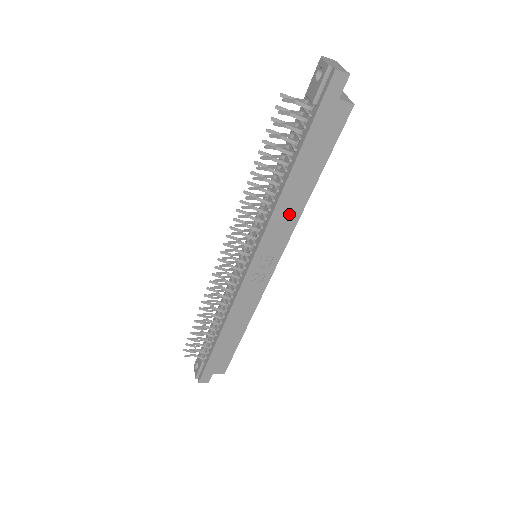
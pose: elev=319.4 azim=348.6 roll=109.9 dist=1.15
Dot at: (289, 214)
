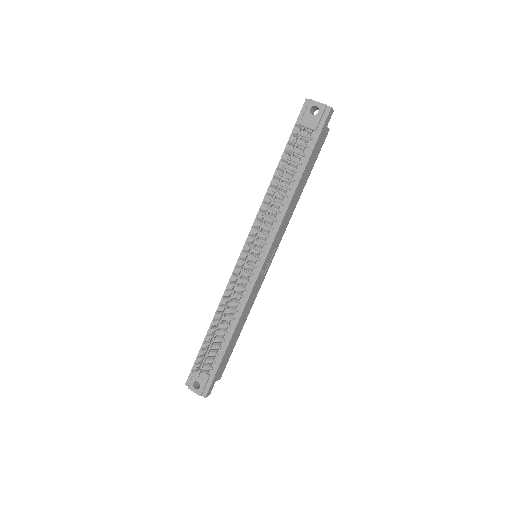
Dot at: (290, 213)
